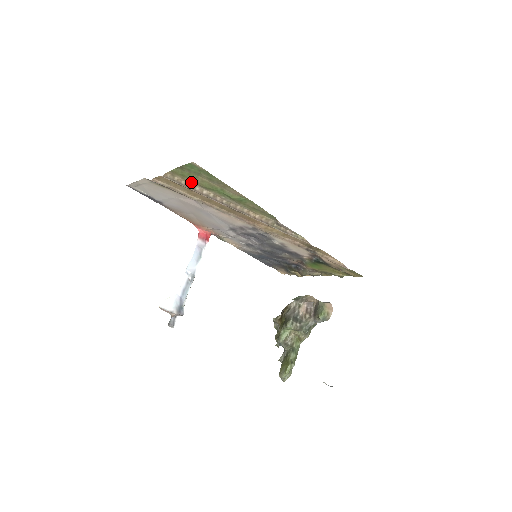
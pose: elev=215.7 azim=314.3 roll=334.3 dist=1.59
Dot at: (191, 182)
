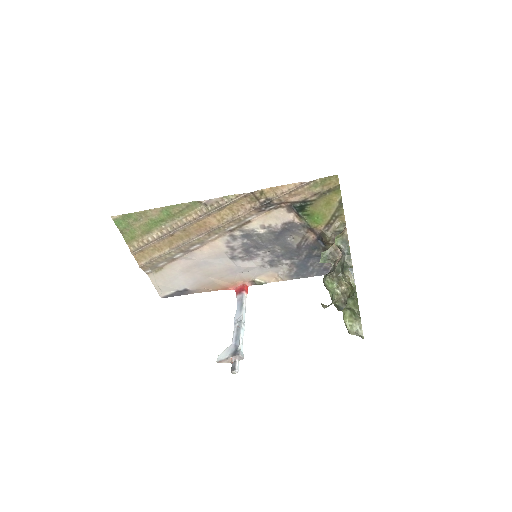
Dot at: (142, 238)
